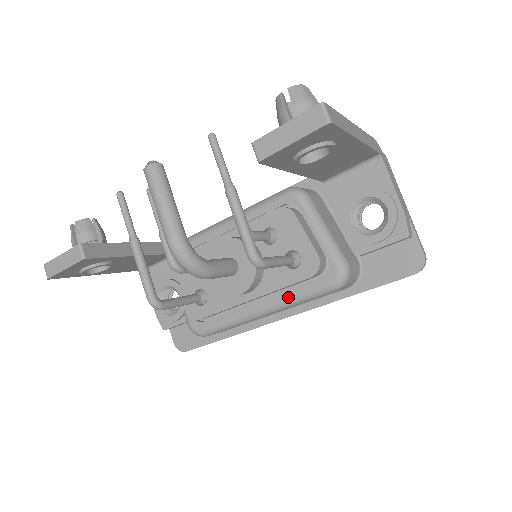
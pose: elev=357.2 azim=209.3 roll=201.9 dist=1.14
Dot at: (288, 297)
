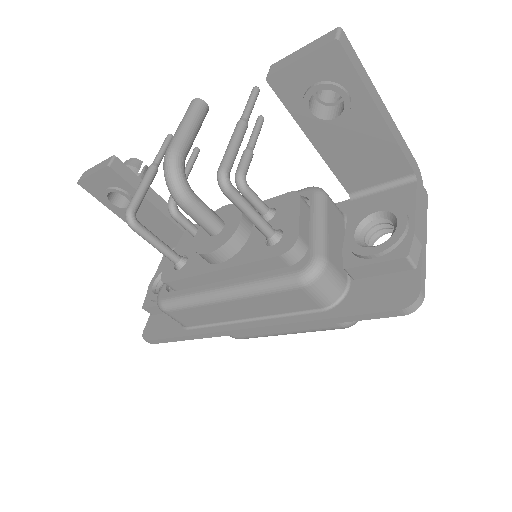
Dot at: (252, 280)
